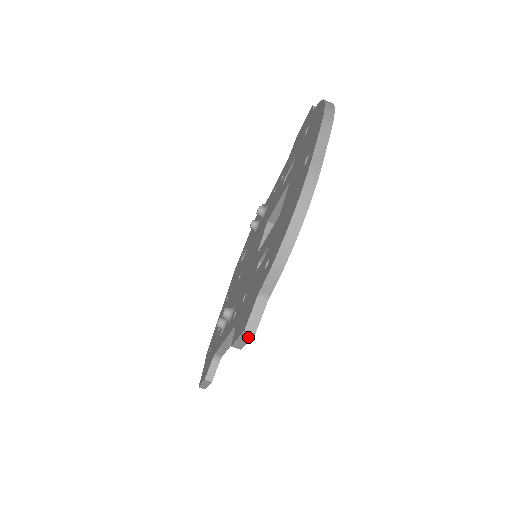
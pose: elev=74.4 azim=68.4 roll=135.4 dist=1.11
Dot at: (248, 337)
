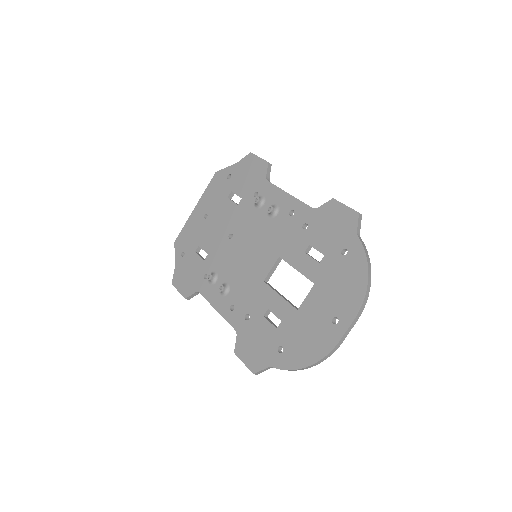
Dot at: (251, 369)
